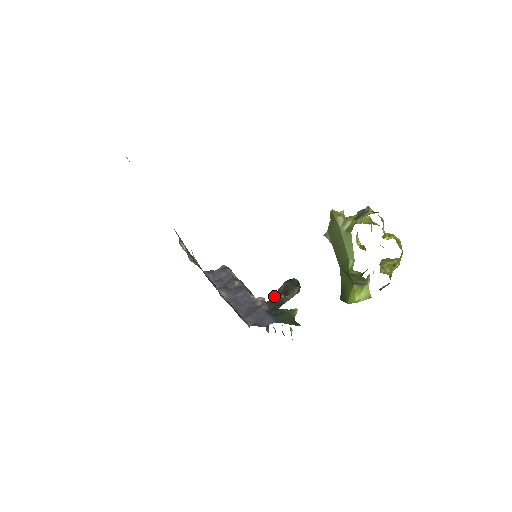
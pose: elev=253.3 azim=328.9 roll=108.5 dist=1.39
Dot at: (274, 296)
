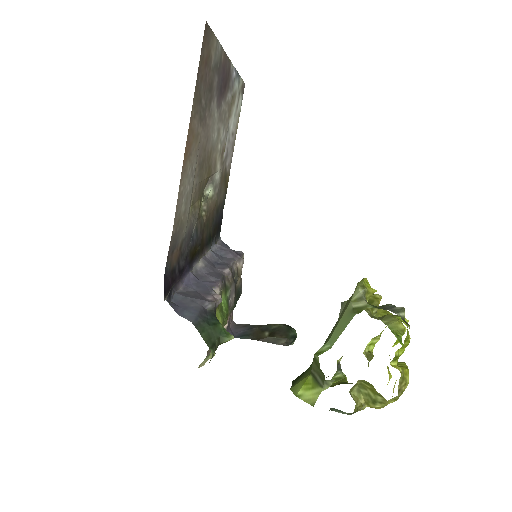
Dot at: (261, 326)
